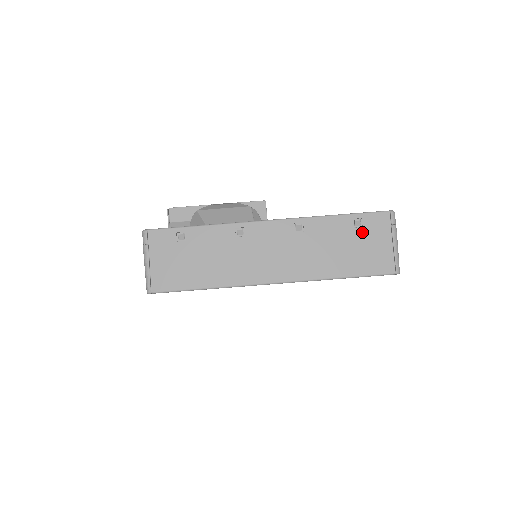
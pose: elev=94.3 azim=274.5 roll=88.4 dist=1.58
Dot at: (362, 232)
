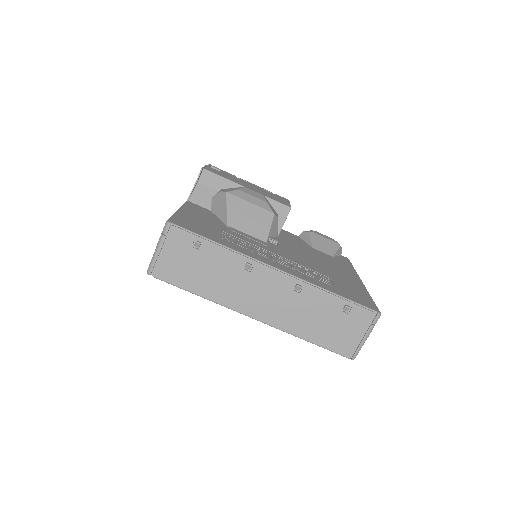
Dot at: (345, 317)
